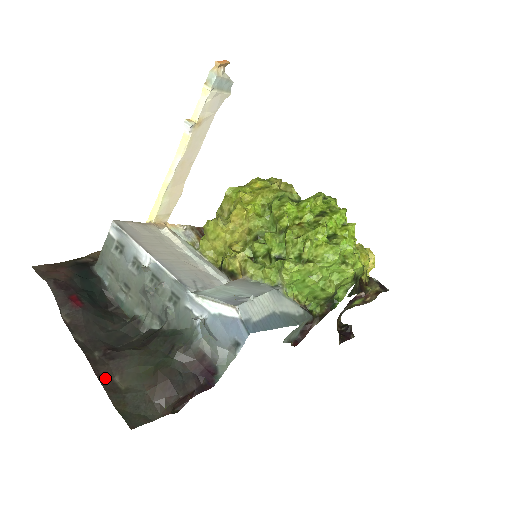
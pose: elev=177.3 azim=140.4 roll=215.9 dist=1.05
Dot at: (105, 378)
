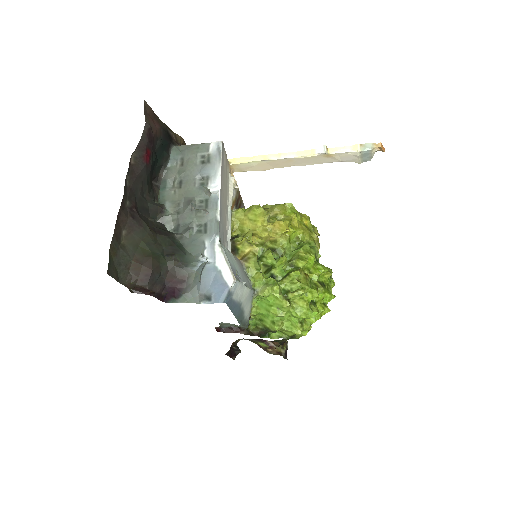
Dot at: (120, 224)
